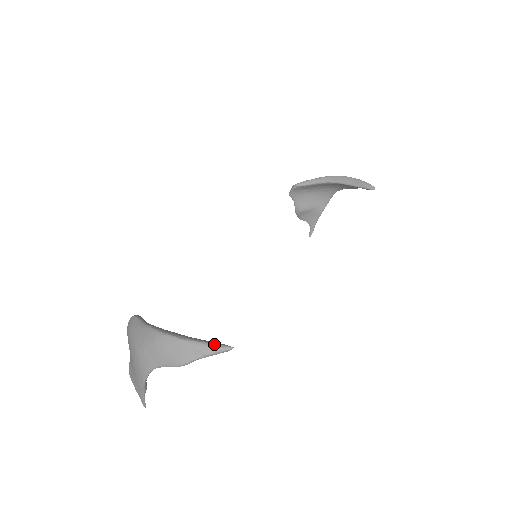
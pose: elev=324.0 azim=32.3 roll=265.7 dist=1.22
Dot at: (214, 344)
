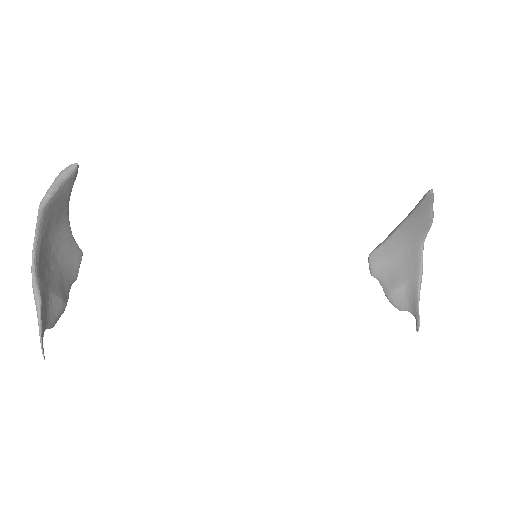
Dot at: occluded
